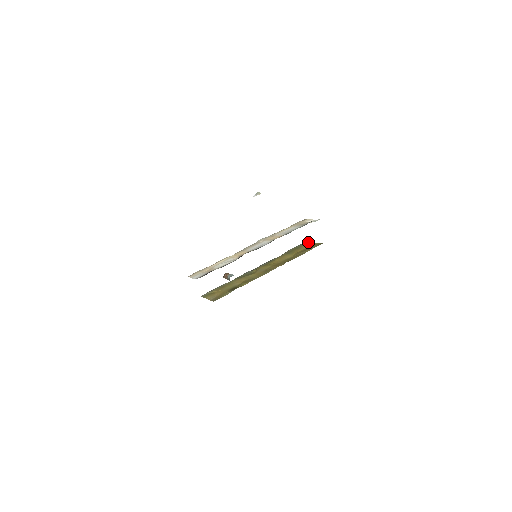
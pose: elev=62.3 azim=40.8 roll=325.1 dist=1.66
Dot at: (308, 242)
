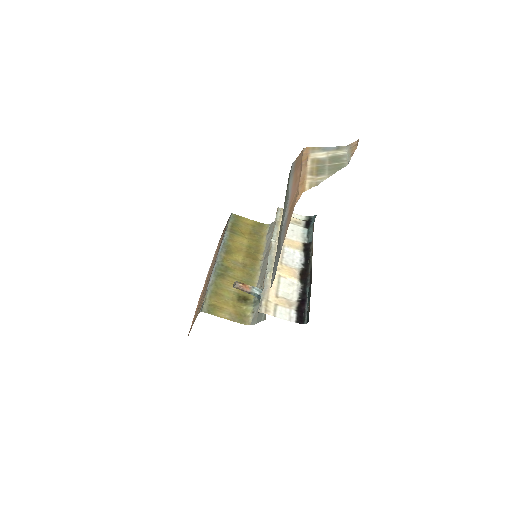
Dot at: (238, 215)
